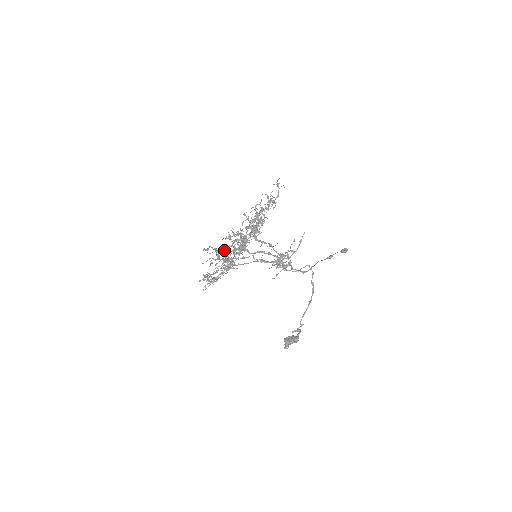
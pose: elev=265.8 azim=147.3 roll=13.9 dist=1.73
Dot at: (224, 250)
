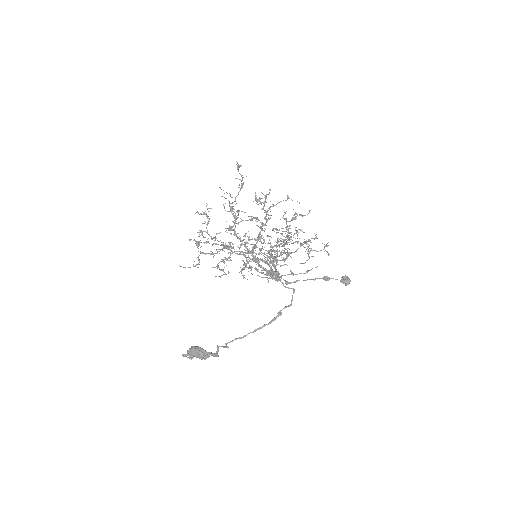
Dot at: (242, 211)
